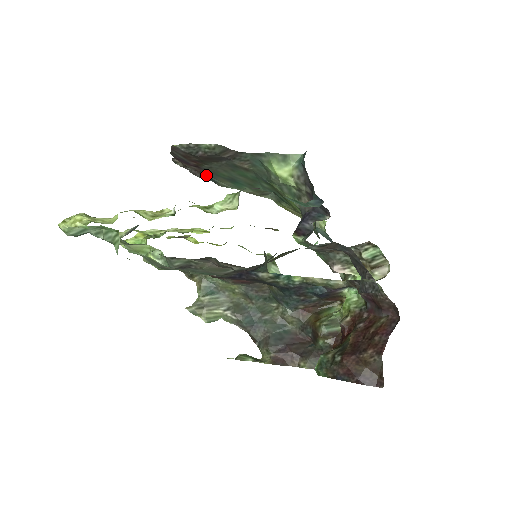
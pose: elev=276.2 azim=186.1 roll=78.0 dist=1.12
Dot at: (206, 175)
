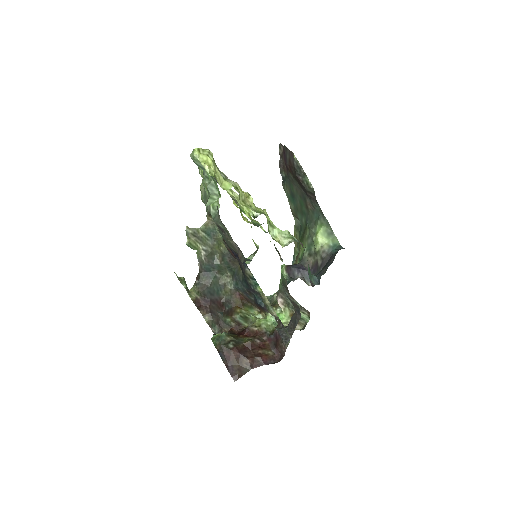
Dot at: (285, 175)
